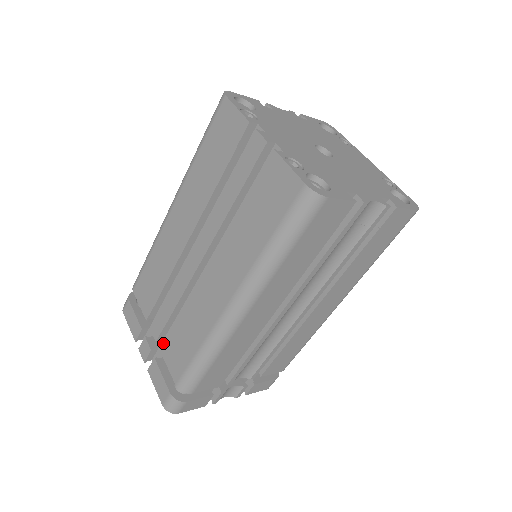
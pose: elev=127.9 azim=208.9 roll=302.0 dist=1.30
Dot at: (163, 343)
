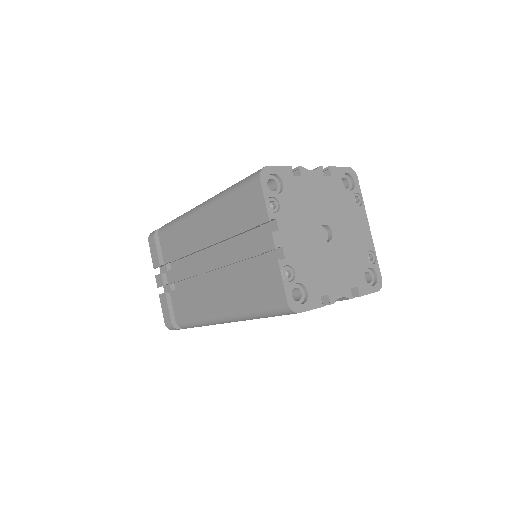
Dot at: (173, 291)
